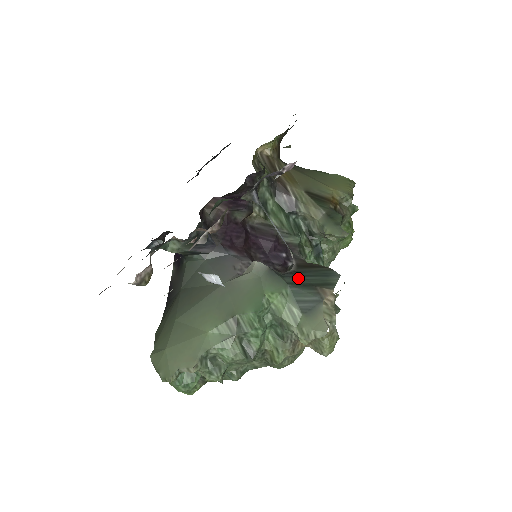
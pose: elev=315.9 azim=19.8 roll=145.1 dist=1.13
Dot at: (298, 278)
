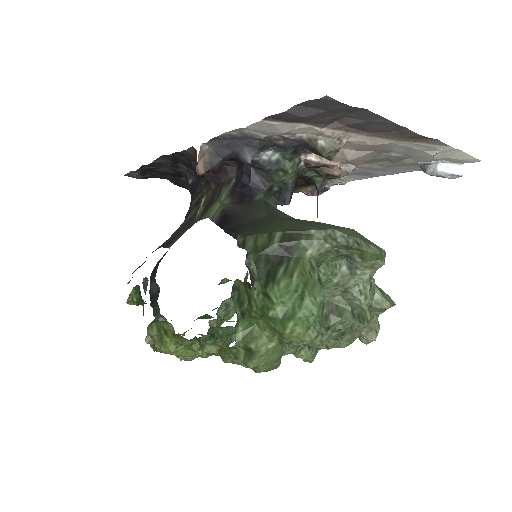
Dot at: occluded
